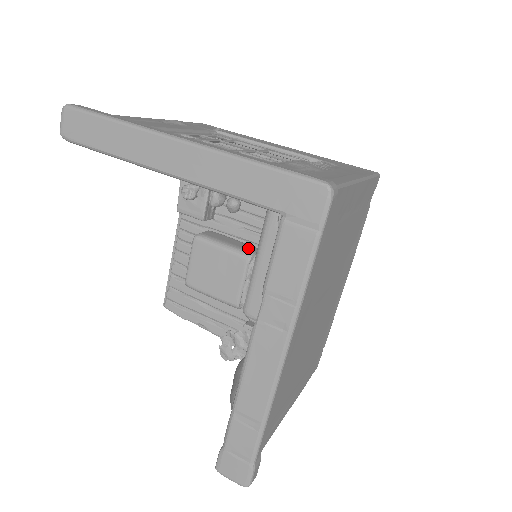
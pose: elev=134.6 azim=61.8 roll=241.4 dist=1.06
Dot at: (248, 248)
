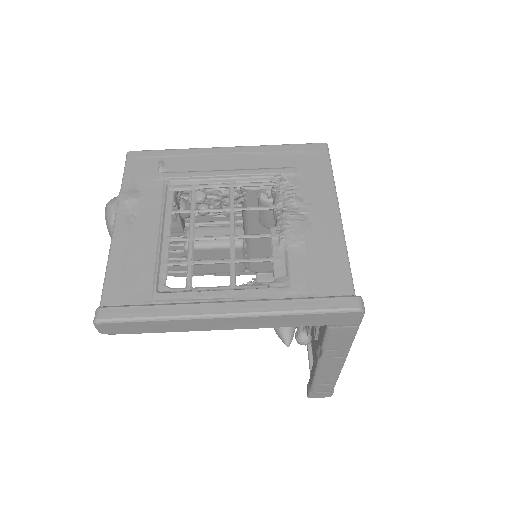
Dot at: occluded
